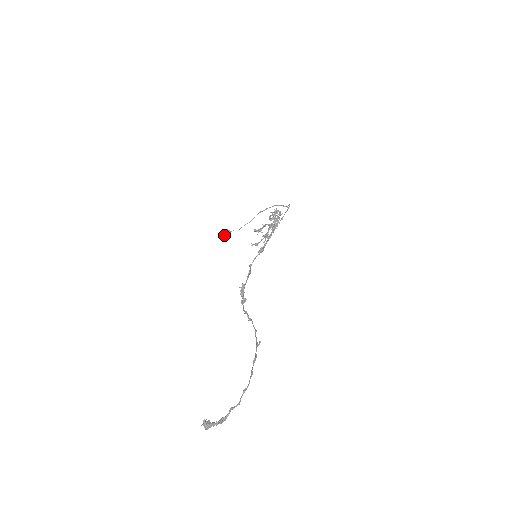
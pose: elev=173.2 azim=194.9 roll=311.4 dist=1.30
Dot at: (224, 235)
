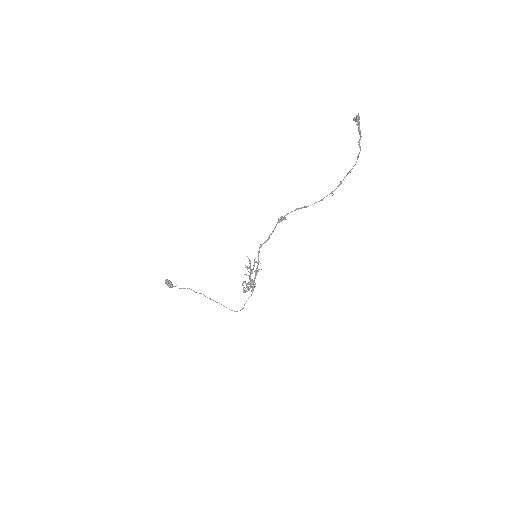
Dot at: (170, 281)
